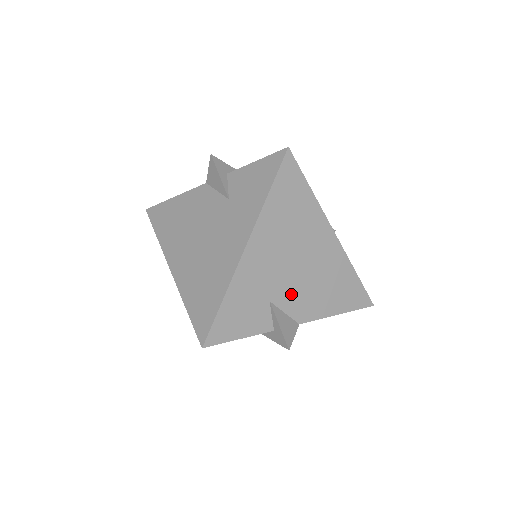
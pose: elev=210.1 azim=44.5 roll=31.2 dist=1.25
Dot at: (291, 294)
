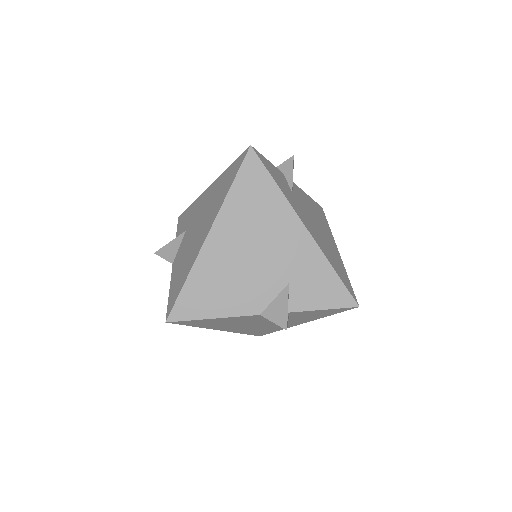
Dot at: occluded
